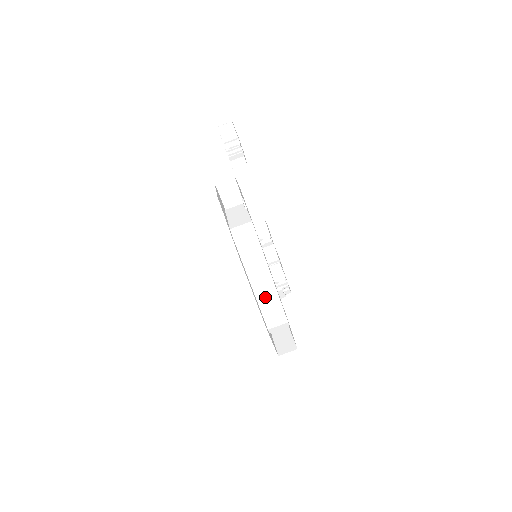
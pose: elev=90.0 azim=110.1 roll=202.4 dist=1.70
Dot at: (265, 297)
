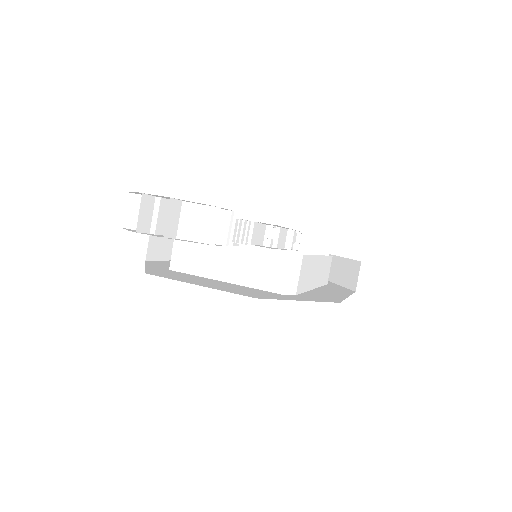
Dot at: (321, 275)
